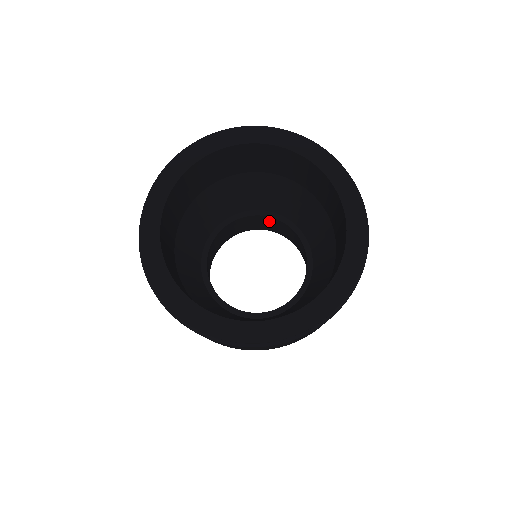
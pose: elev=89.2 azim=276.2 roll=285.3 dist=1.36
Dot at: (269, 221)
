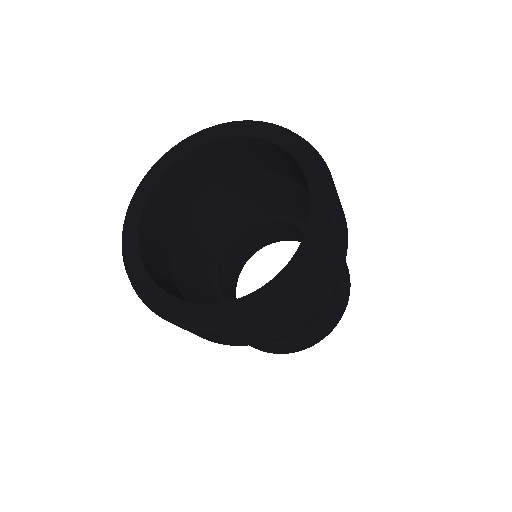
Dot at: occluded
